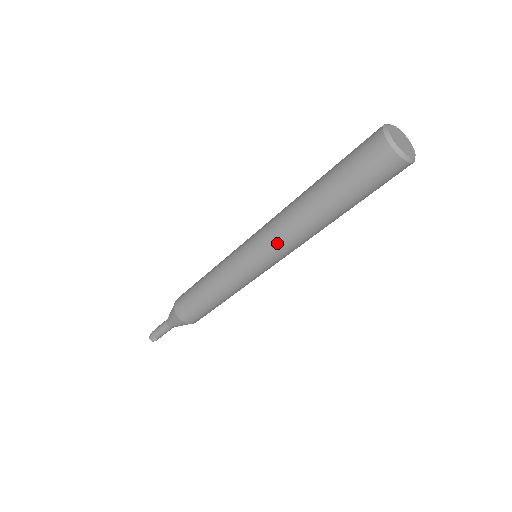
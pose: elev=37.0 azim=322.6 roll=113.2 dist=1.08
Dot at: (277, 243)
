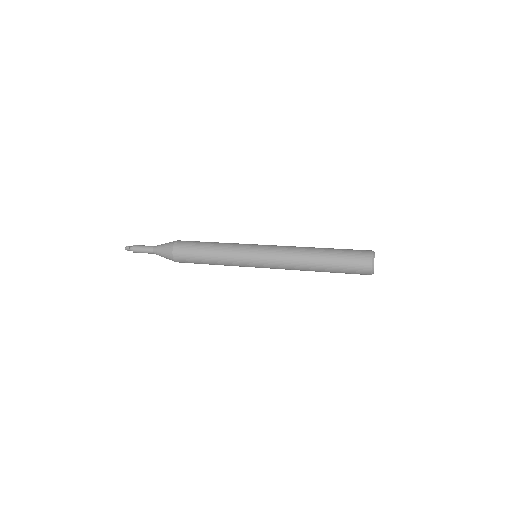
Dot at: occluded
